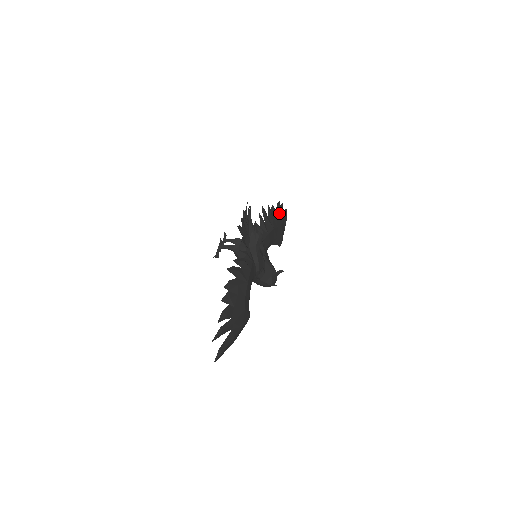
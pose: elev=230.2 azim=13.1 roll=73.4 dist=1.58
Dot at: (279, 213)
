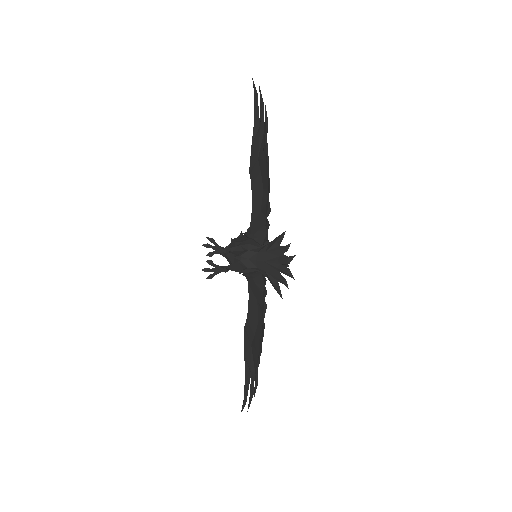
Dot at: (266, 138)
